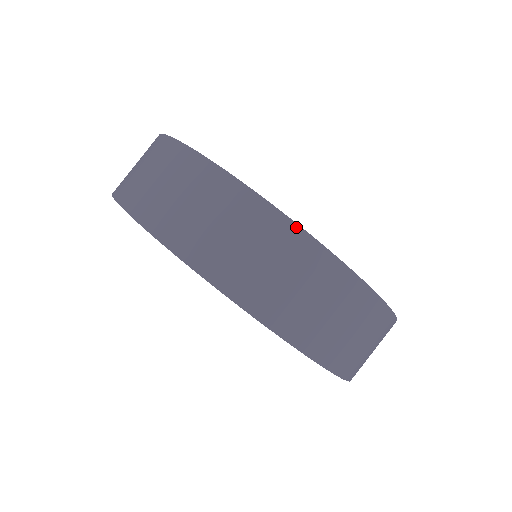
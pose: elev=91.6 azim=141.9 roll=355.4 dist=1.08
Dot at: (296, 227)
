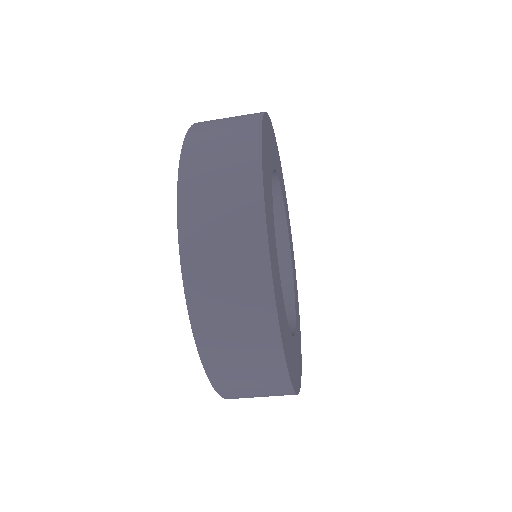
Dot at: occluded
